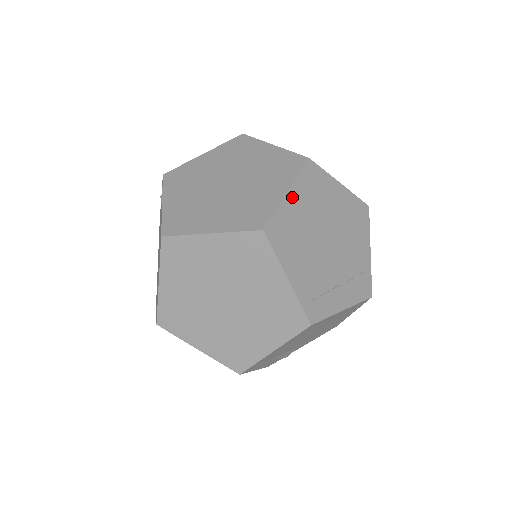
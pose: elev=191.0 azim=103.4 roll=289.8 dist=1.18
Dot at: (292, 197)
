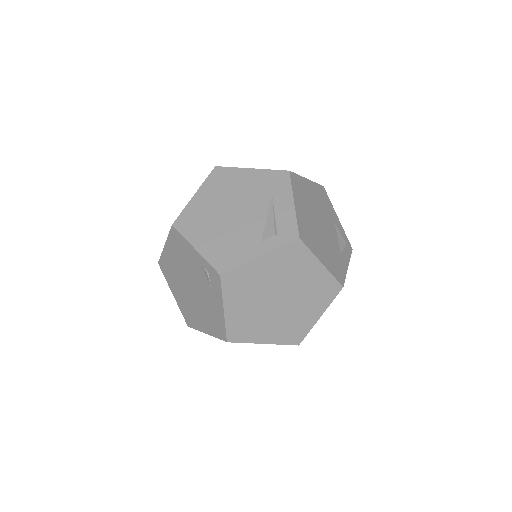
Dot at: (321, 315)
